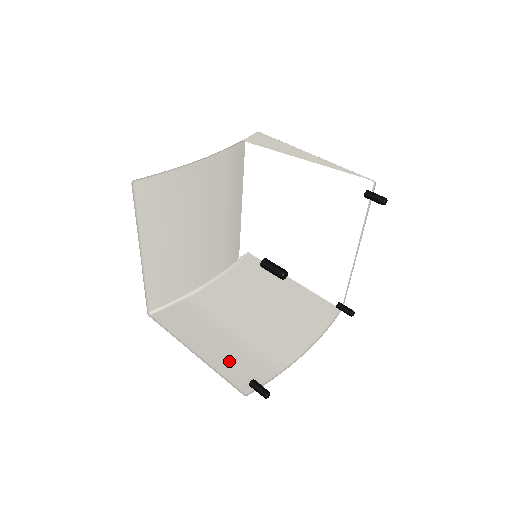
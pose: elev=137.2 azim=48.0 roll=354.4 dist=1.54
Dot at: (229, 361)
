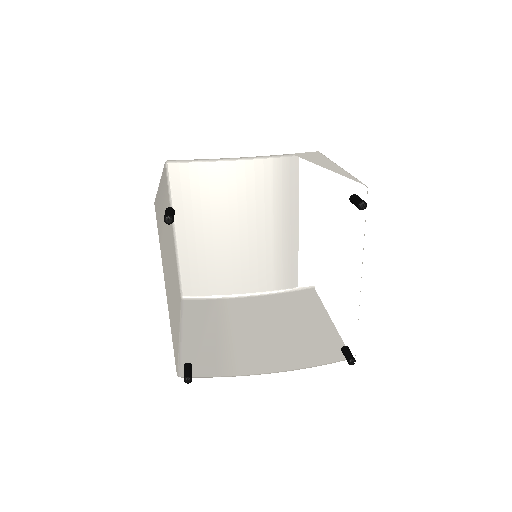
Dot at: (198, 350)
